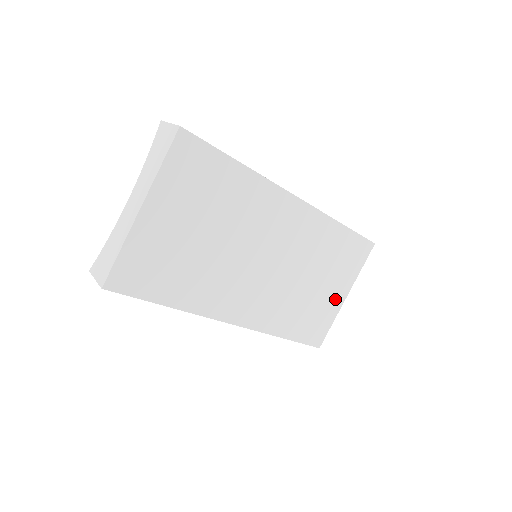
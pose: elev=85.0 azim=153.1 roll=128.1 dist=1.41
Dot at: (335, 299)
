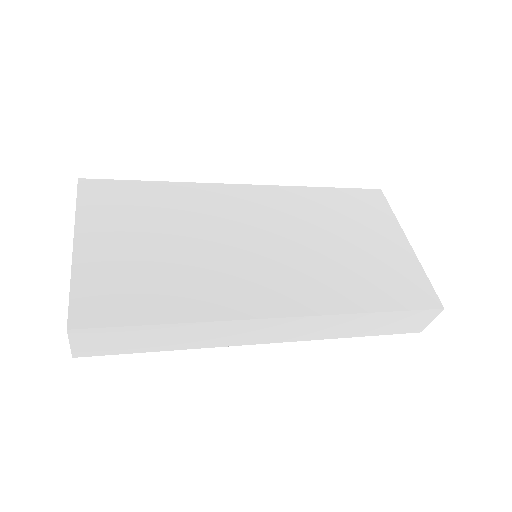
Dot at: (396, 250)
